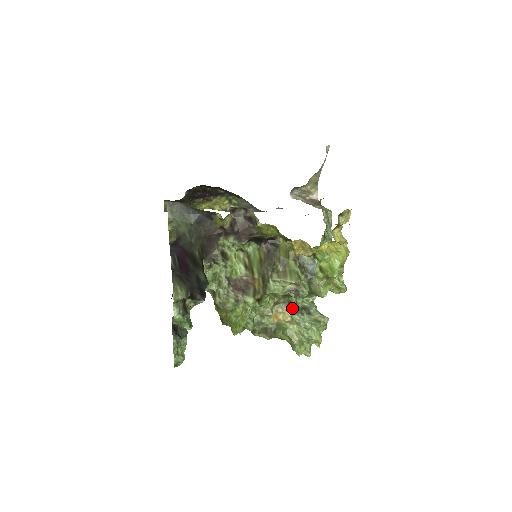
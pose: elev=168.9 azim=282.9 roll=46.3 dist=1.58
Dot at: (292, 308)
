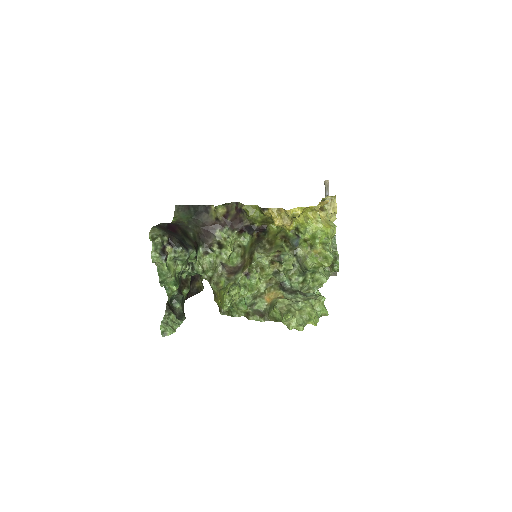
Dot at: (285, 289)
